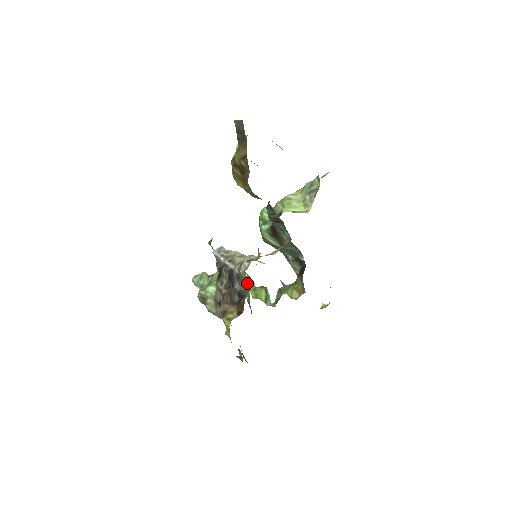
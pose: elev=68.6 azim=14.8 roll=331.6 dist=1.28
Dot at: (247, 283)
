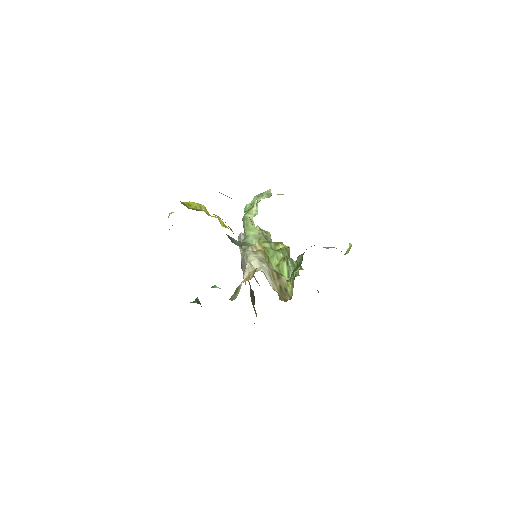
Dot at: occluded
